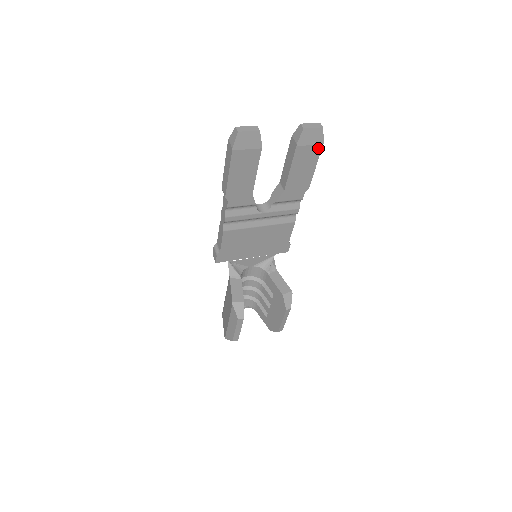
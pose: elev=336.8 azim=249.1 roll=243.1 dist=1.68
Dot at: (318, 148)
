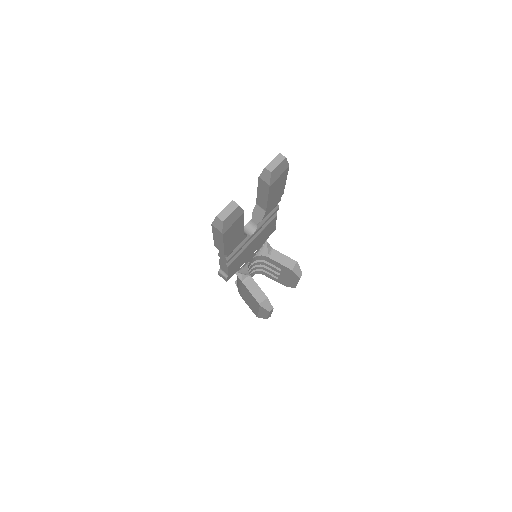
Dot at: (286, 171)
